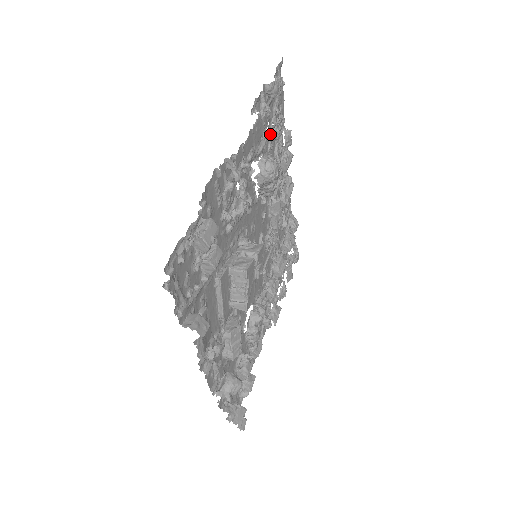
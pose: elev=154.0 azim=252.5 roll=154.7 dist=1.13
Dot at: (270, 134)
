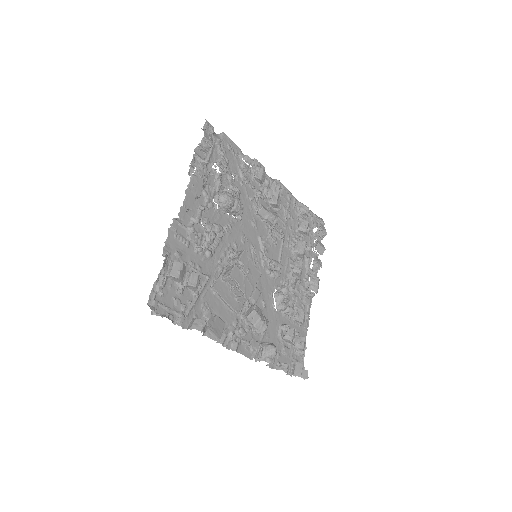
Dot at: occluded
